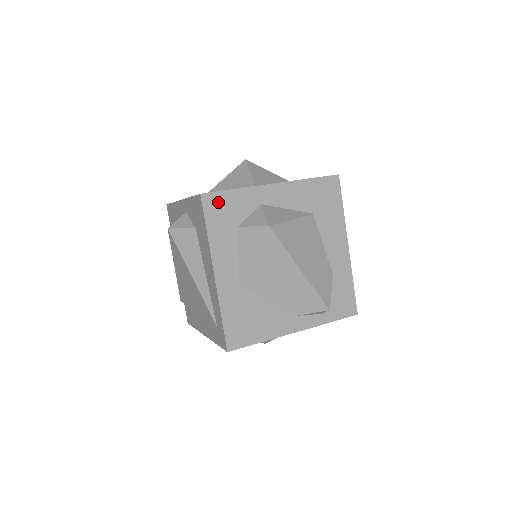
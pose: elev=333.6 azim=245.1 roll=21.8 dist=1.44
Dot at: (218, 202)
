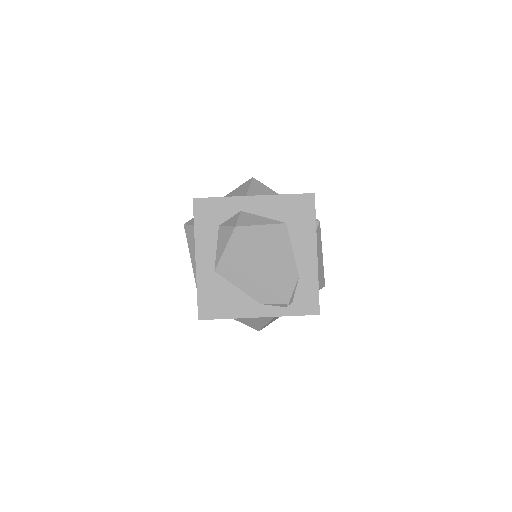
Dot at: (206, 206)
